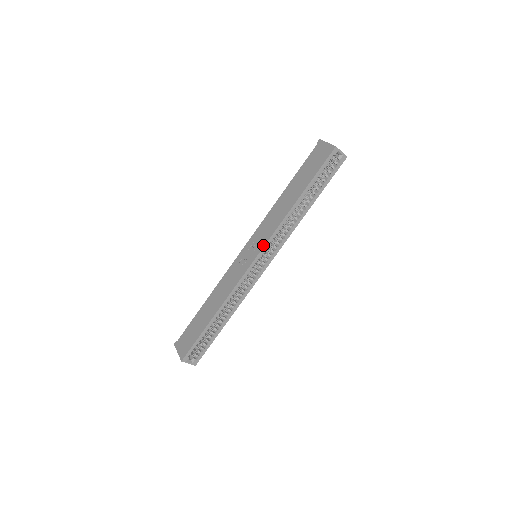
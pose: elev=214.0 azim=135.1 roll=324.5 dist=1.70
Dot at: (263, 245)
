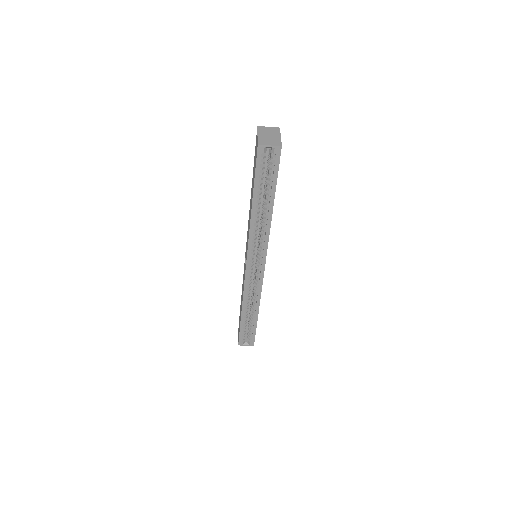
Dot at: occluded
